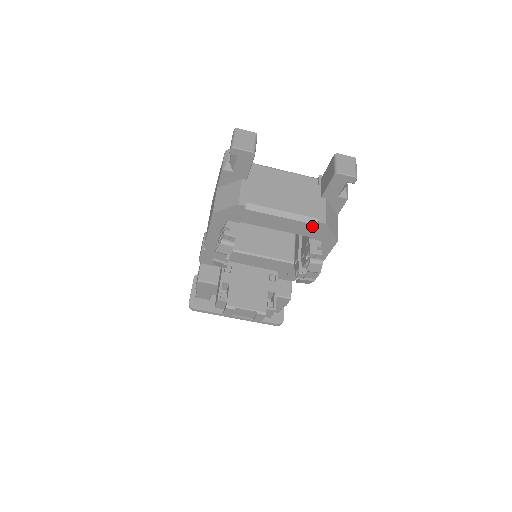
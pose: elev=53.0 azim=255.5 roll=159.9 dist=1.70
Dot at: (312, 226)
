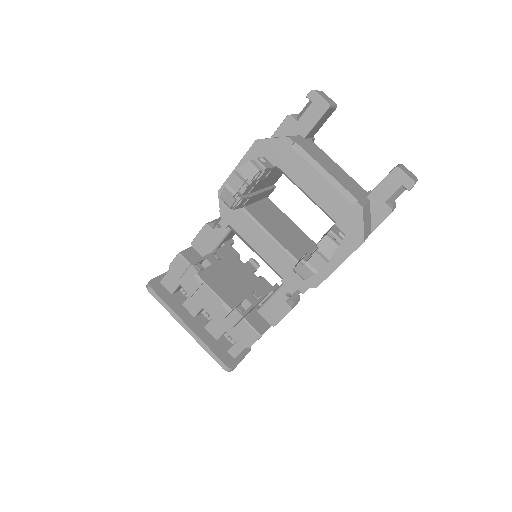
Dot at: (347, 204)
